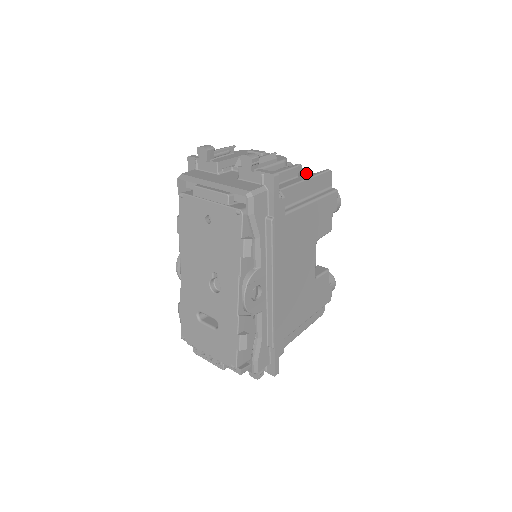
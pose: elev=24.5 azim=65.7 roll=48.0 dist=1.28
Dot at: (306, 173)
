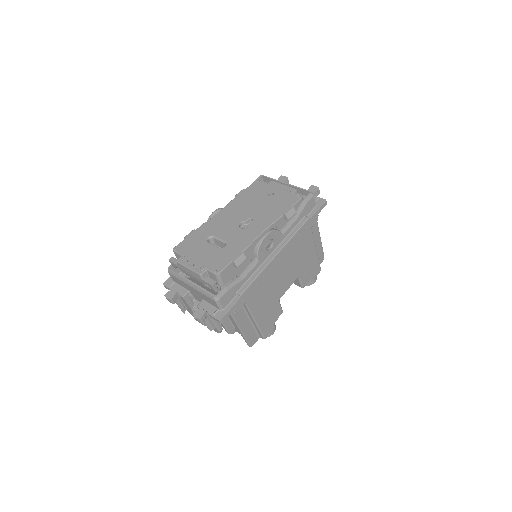
Dot at: occluded
